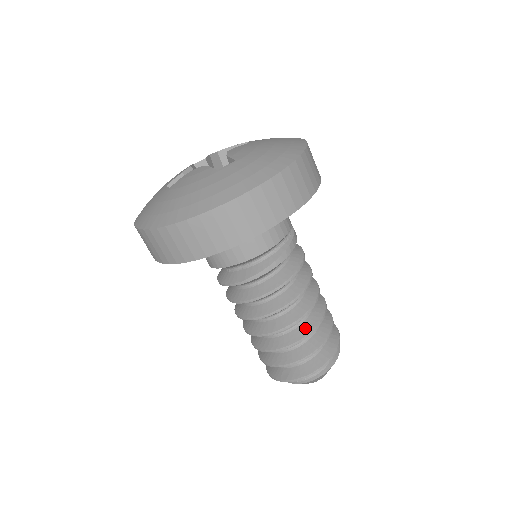
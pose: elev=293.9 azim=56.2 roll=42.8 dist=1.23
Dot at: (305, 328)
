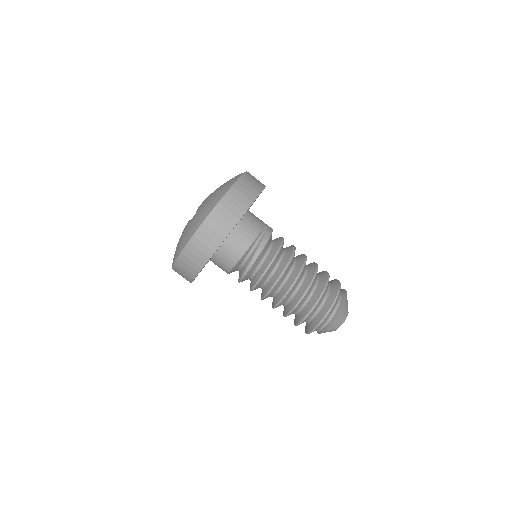
Dot at: (298, 296)
